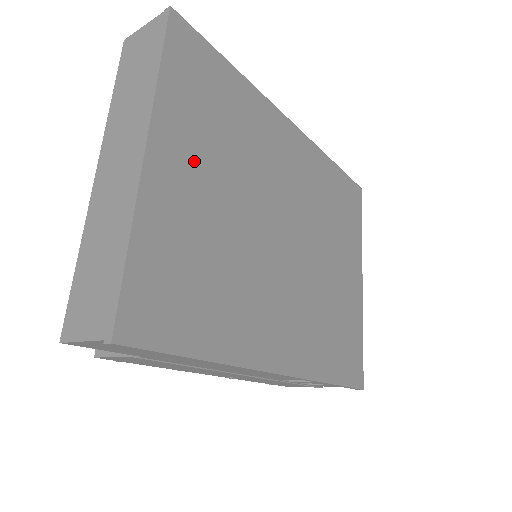
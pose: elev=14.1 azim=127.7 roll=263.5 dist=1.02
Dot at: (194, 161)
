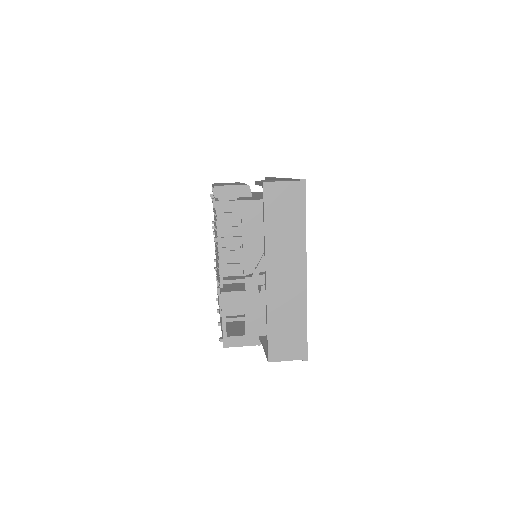
Dot at: occluded
